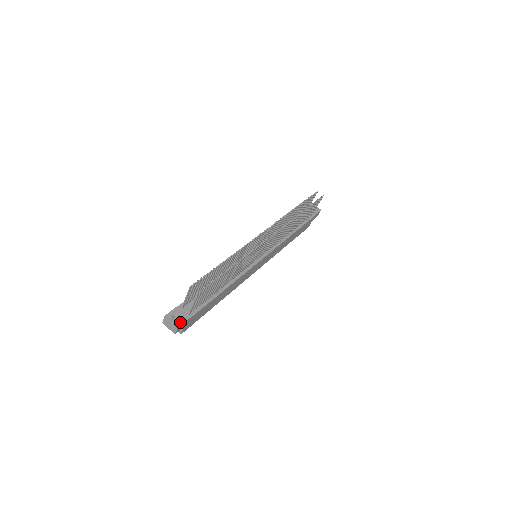
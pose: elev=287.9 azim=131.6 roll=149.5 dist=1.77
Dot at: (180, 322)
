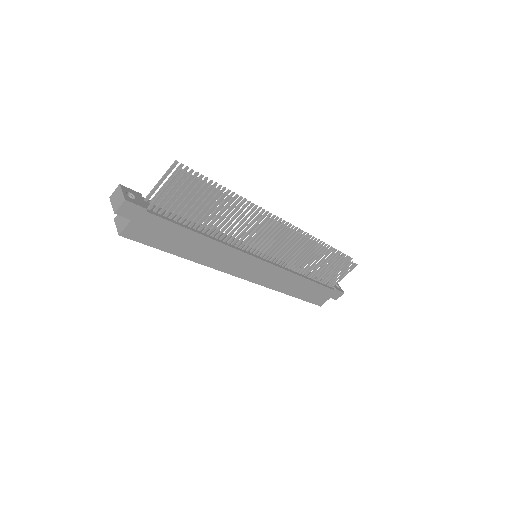
Dot at: (132, 200)
